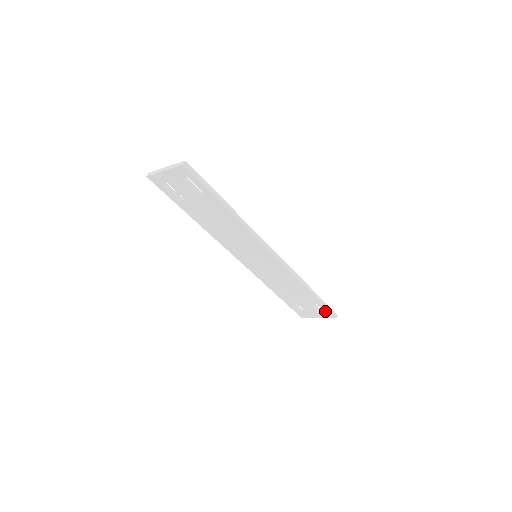
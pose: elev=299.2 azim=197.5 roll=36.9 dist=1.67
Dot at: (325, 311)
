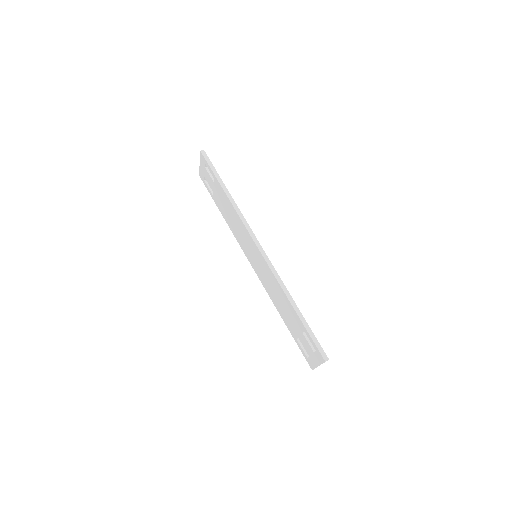
Dot at: (314, 346)
